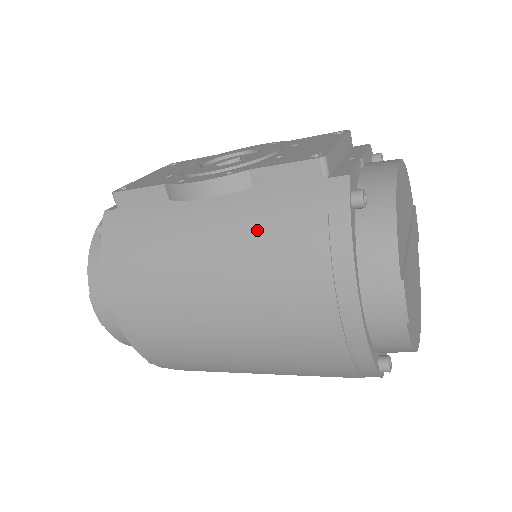
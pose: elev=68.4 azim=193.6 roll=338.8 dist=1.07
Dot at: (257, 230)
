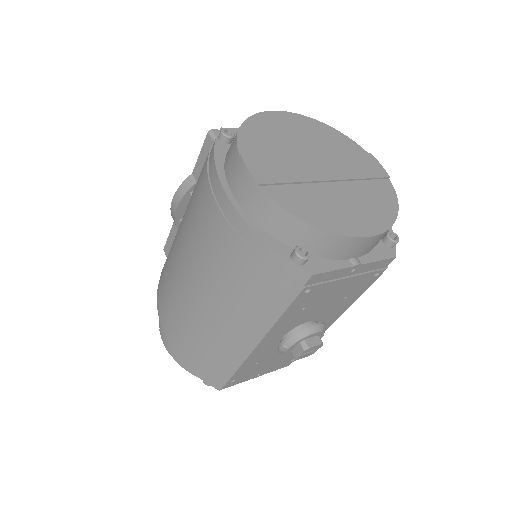
Dot at: (191, 200)
